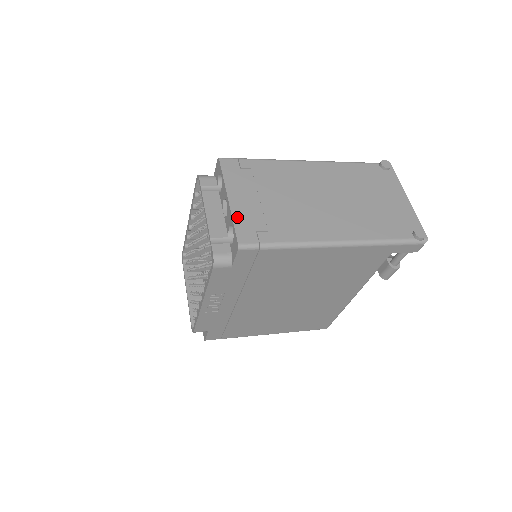
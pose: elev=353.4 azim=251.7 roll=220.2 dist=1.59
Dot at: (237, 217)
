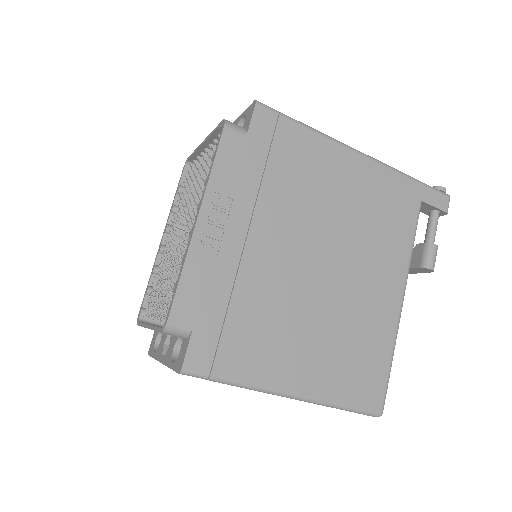
Dot at: occluded
